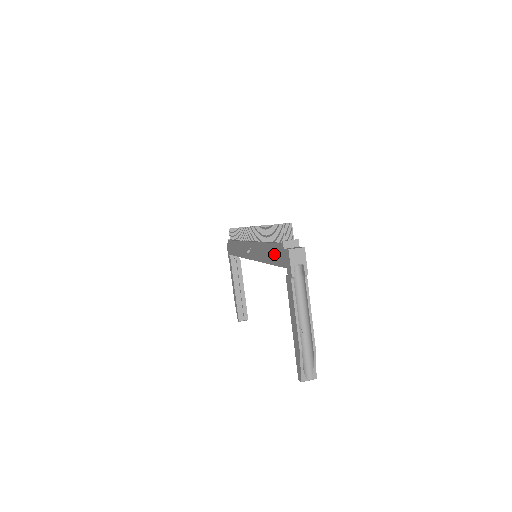
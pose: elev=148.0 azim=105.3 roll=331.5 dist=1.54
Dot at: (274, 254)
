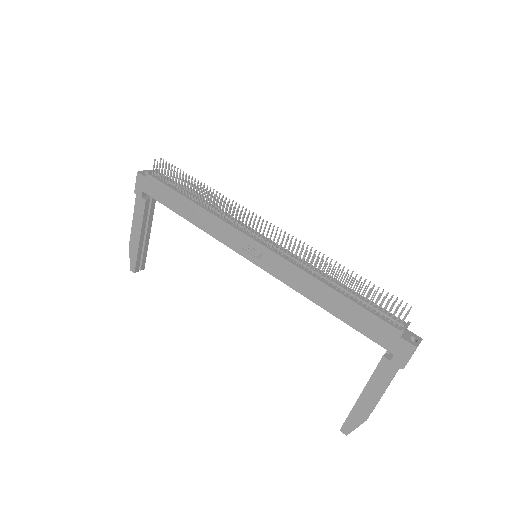
Dot at: (360, 319)
